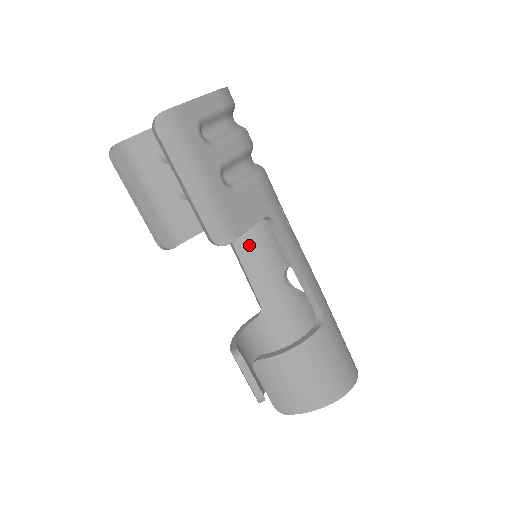
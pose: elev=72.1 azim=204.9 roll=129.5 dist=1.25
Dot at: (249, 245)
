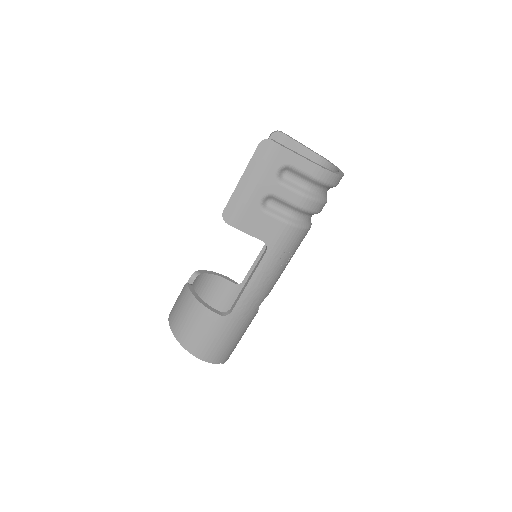
Dot at: occluded
